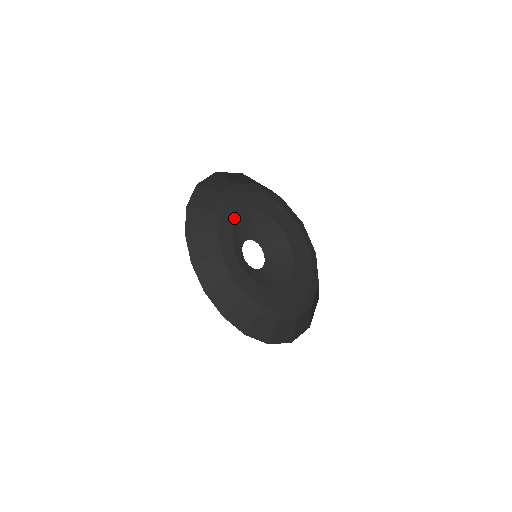
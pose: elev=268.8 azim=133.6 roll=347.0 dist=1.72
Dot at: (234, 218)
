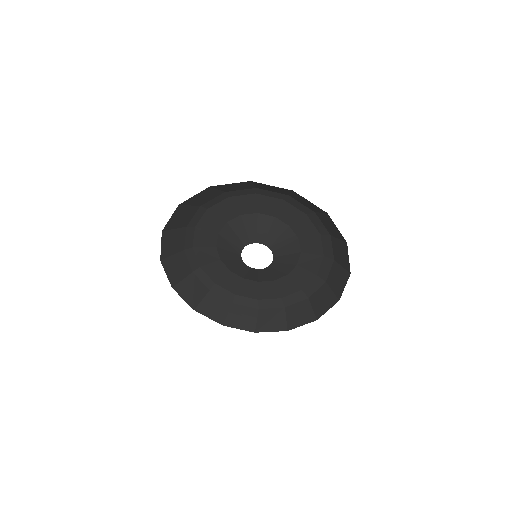
Dot at: (247, 210)
